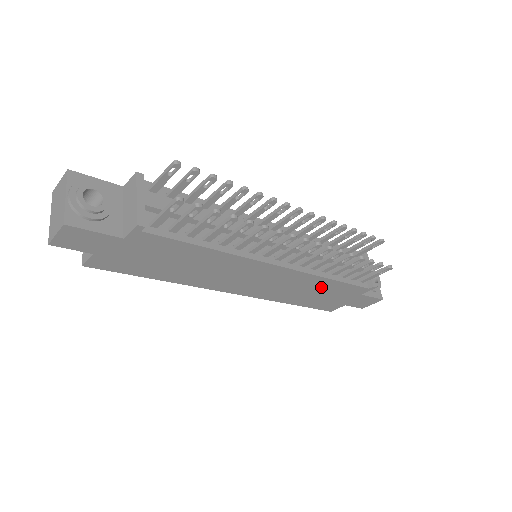
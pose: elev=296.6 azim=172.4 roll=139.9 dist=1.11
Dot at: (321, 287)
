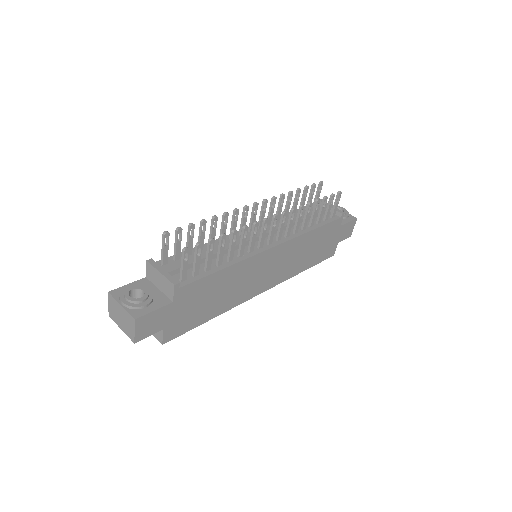
Dot at: (311, 241)
